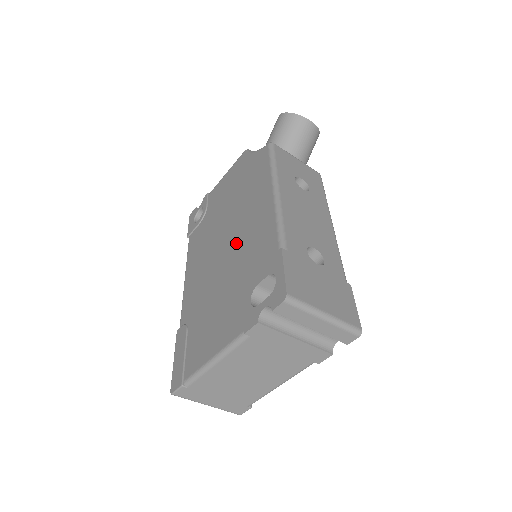
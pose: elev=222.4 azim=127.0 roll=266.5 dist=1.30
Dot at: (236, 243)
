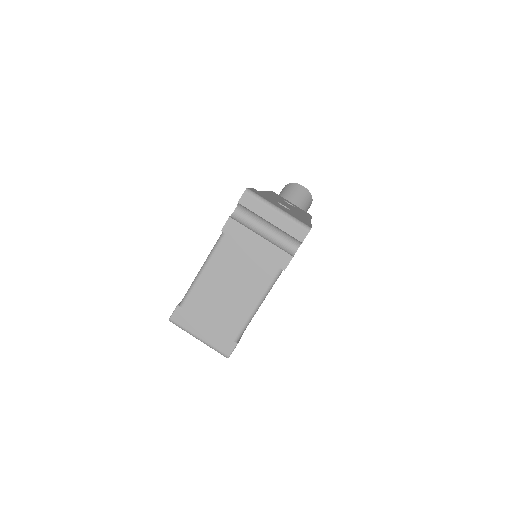
Dot at: occluded
